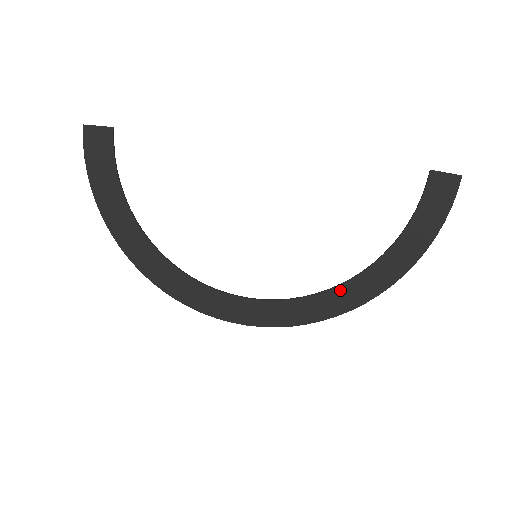
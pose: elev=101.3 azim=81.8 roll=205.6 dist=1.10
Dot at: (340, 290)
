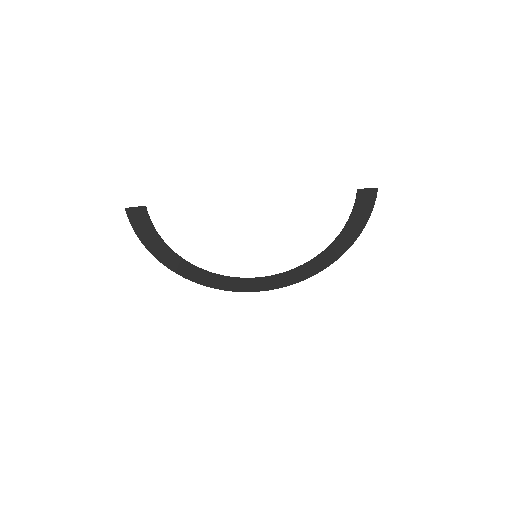
Dot at: (312, 263)
